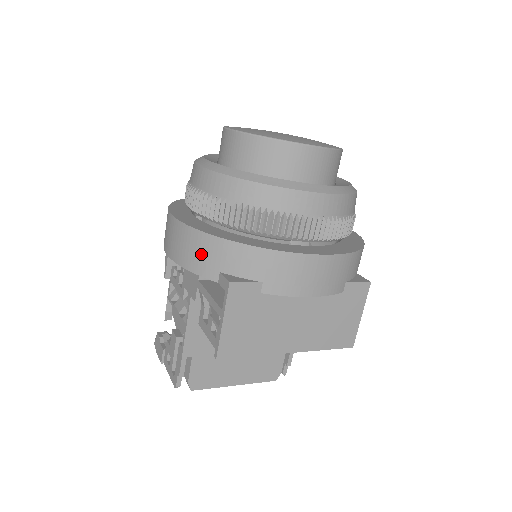
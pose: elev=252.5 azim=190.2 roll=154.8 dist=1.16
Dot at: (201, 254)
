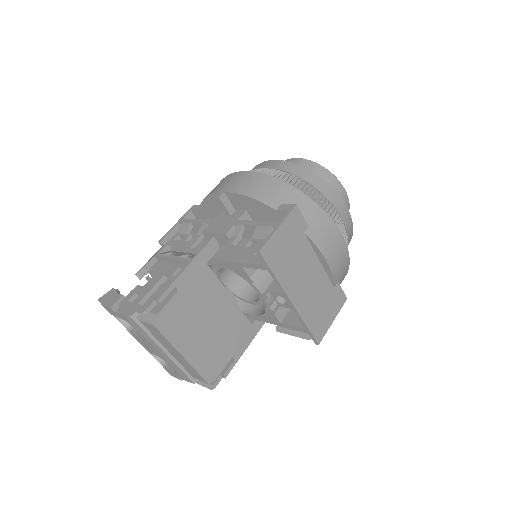
Dot at: (270, 190)
